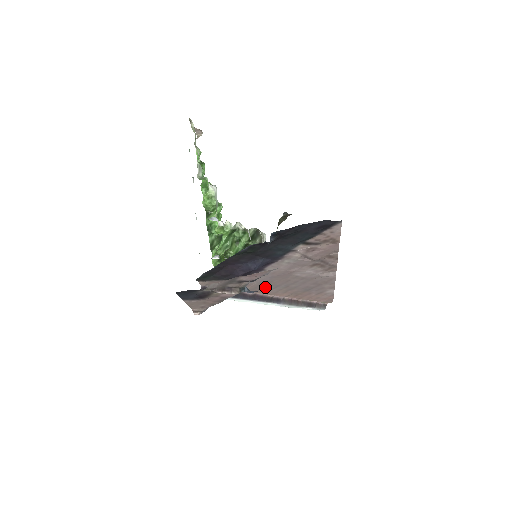
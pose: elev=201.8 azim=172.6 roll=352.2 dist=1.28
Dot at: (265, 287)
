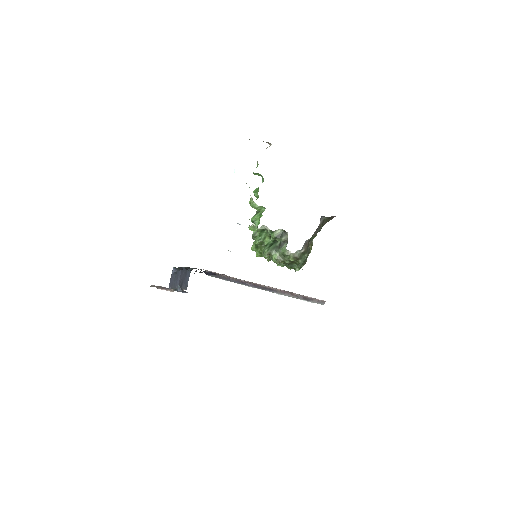
Dot at: occluded
